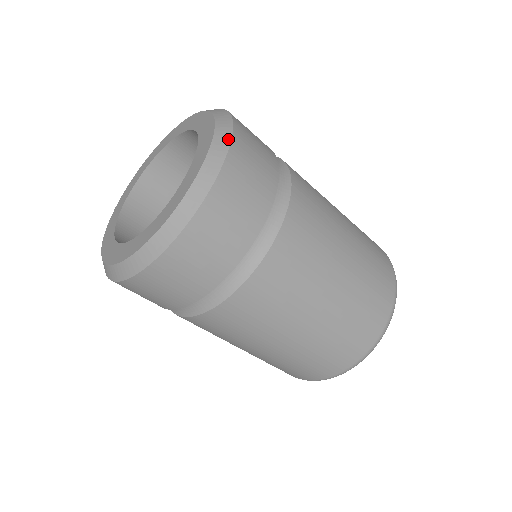
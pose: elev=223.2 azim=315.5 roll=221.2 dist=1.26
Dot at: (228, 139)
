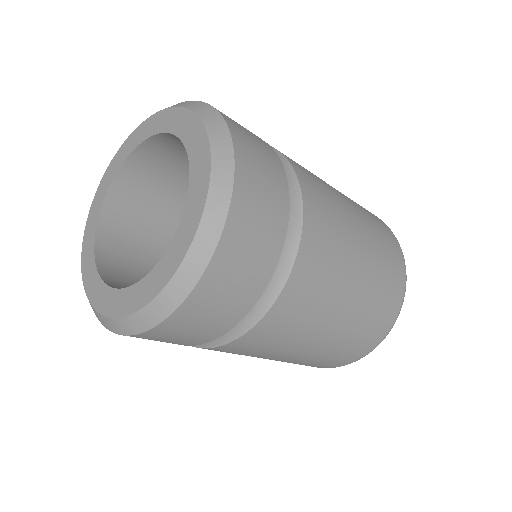
Dot at: (227, 137)
